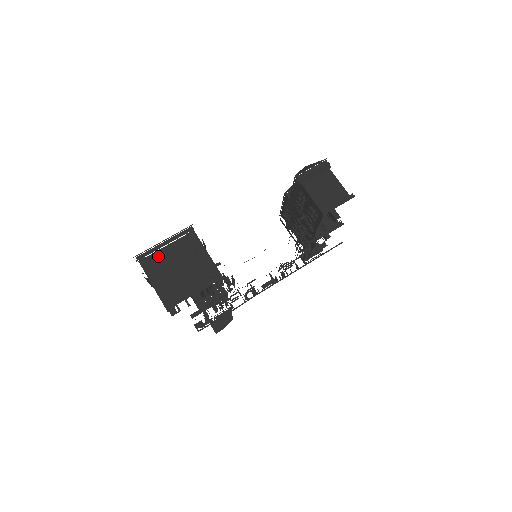
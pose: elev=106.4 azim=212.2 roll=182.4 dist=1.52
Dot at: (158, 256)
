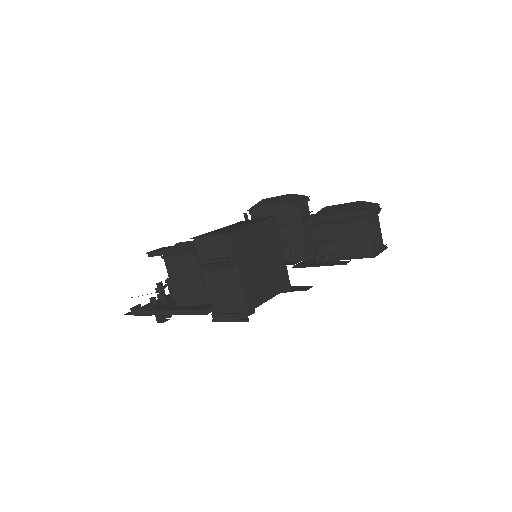
Dot at: (246, 240)
